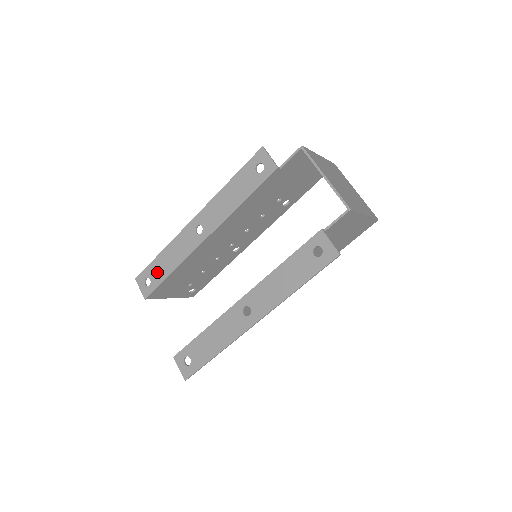
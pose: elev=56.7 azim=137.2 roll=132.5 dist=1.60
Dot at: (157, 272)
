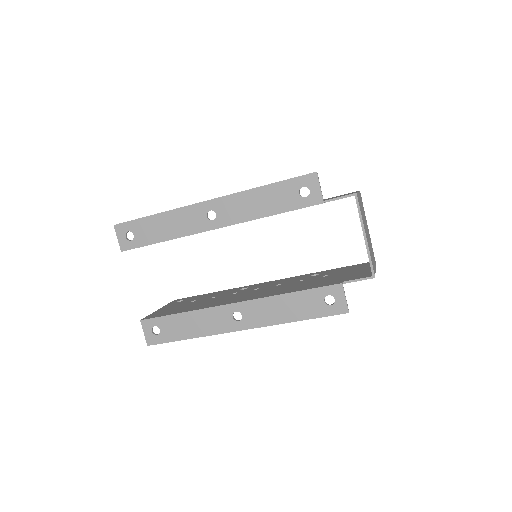
Dot at: (145, 232)
